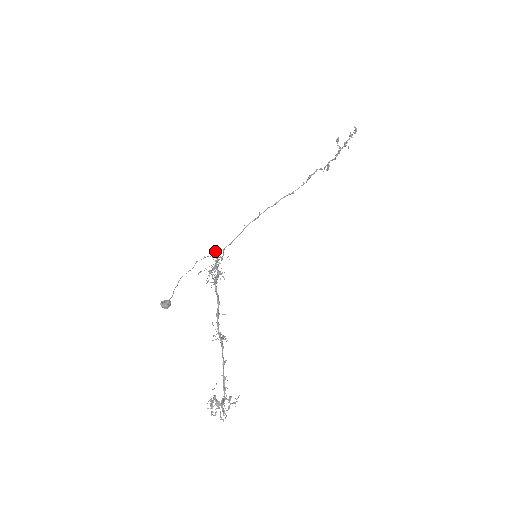
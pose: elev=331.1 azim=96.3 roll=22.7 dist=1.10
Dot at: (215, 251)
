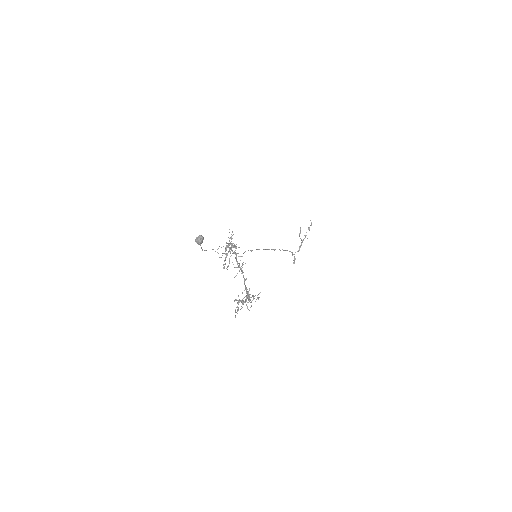
Dot at: occluded
